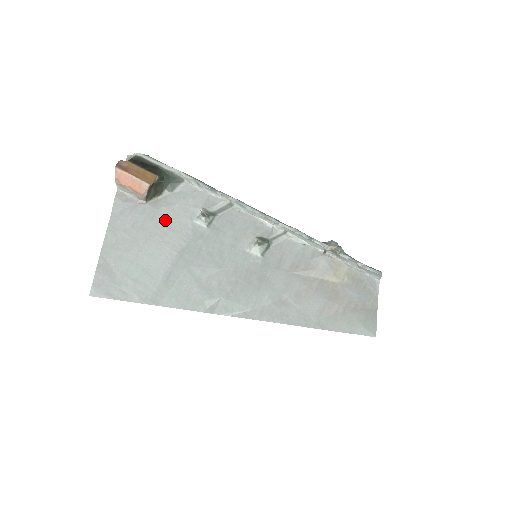
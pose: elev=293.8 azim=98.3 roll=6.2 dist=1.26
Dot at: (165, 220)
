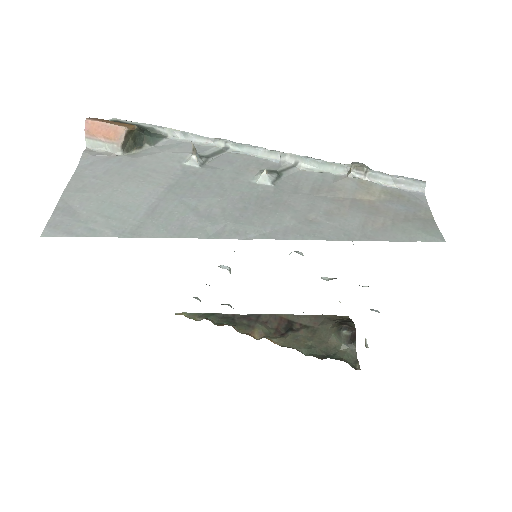
Dot at: (146, 165)
